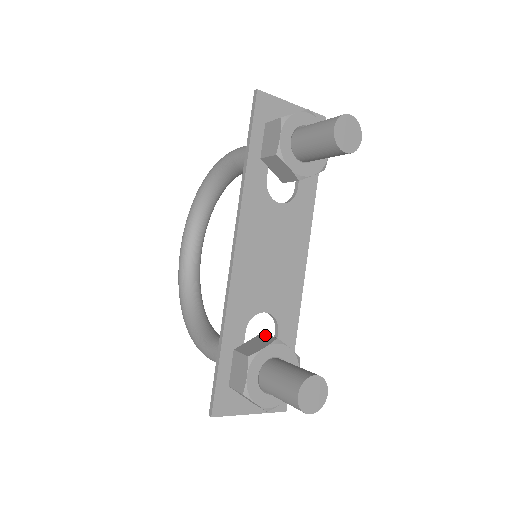
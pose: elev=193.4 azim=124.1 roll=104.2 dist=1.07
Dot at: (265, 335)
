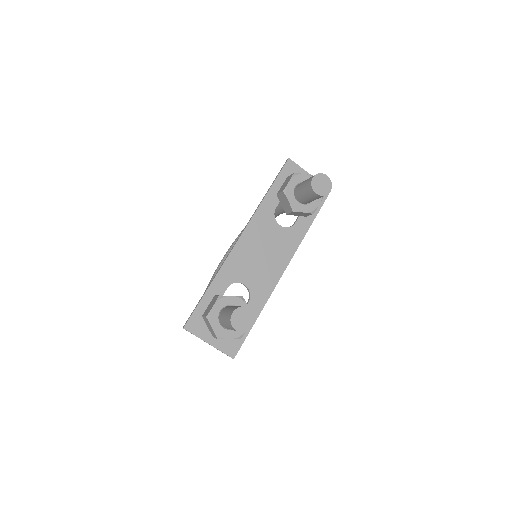
Dot at: occluded
